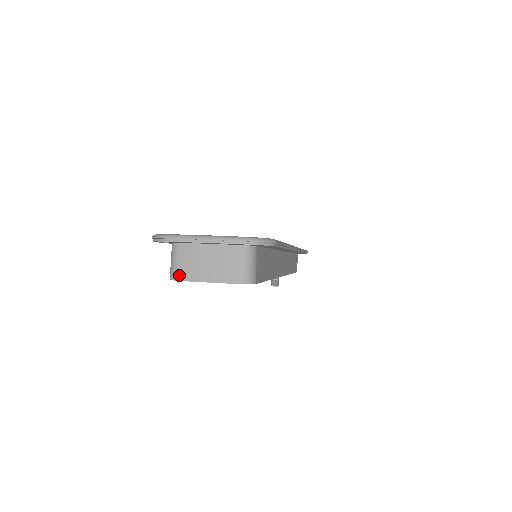
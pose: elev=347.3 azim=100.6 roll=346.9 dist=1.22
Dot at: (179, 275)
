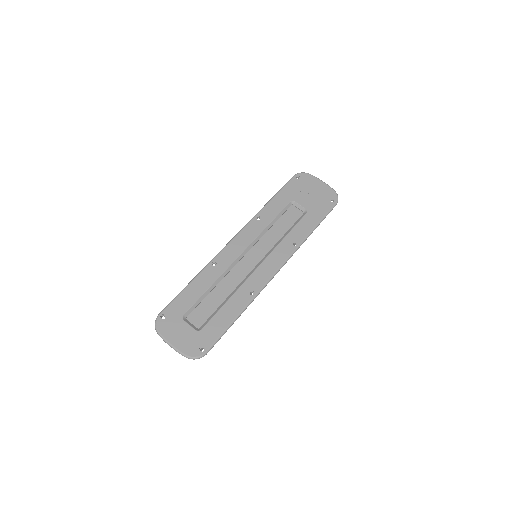
Dot at: occluded
